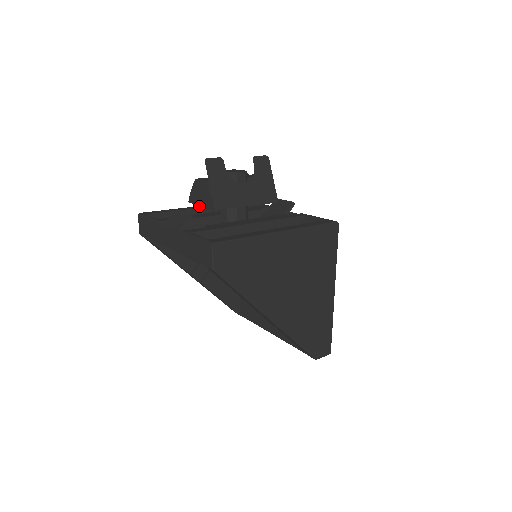
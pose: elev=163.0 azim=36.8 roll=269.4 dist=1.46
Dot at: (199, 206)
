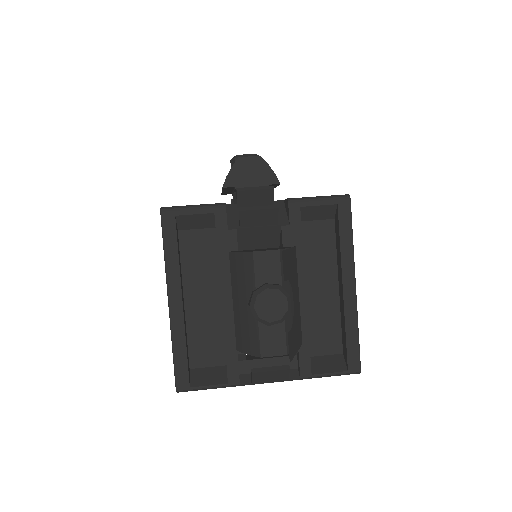
Dot at: occluded
